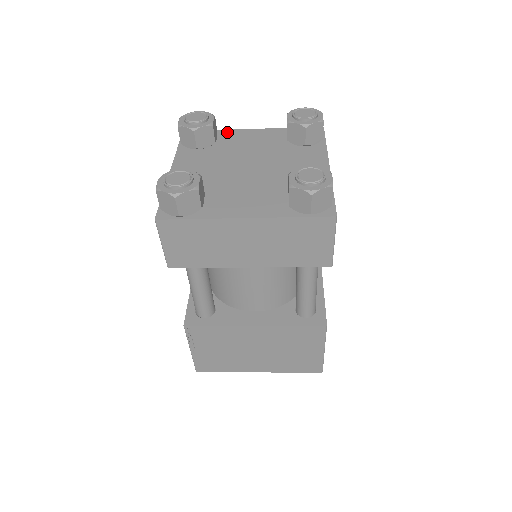
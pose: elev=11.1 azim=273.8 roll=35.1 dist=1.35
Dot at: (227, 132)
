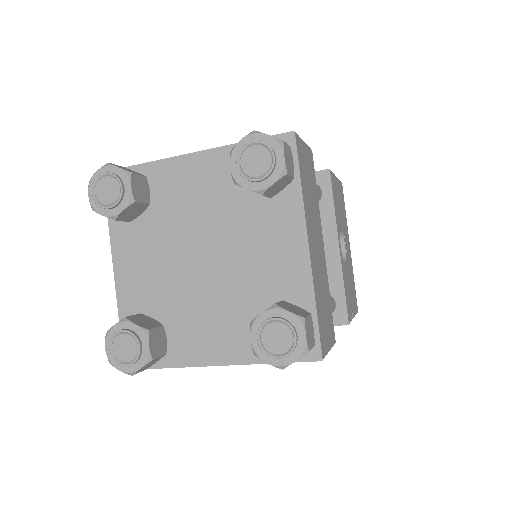
Dot at: (159, 168)
